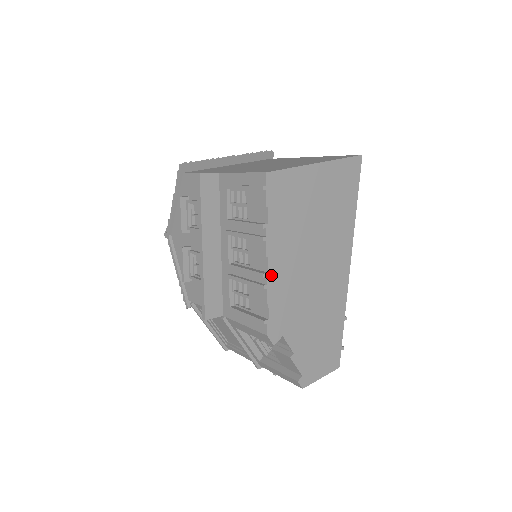
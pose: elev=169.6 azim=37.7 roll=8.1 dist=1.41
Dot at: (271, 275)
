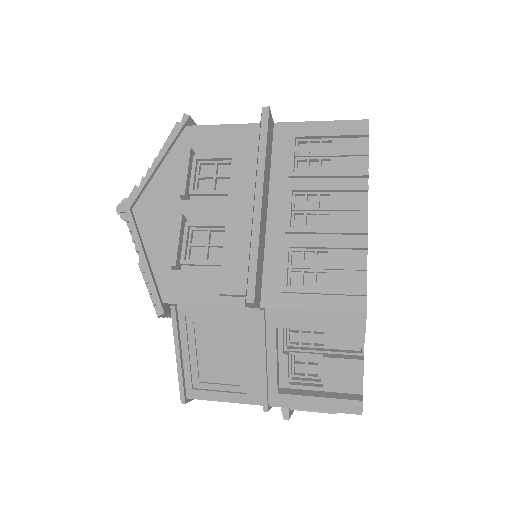
Dot at: (367, 236)
